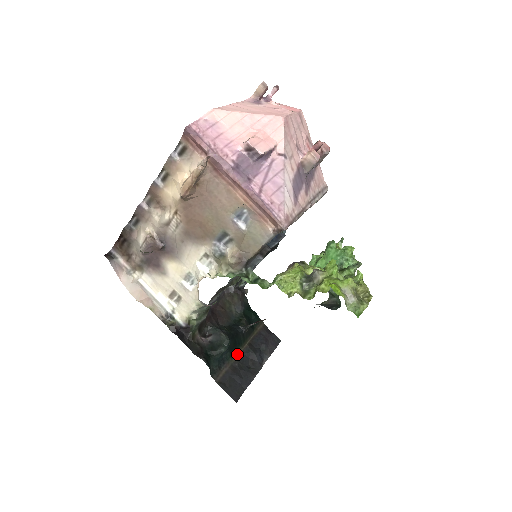
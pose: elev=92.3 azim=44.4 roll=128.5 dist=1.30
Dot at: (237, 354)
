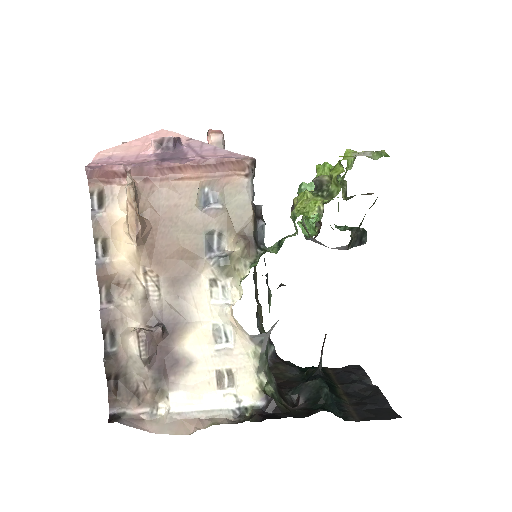
Dot at: (342, 395)
